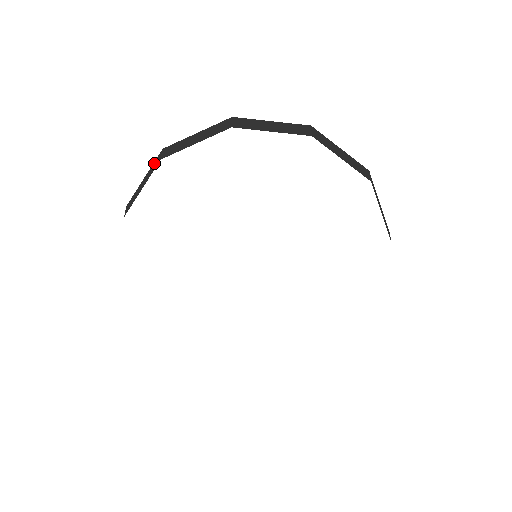
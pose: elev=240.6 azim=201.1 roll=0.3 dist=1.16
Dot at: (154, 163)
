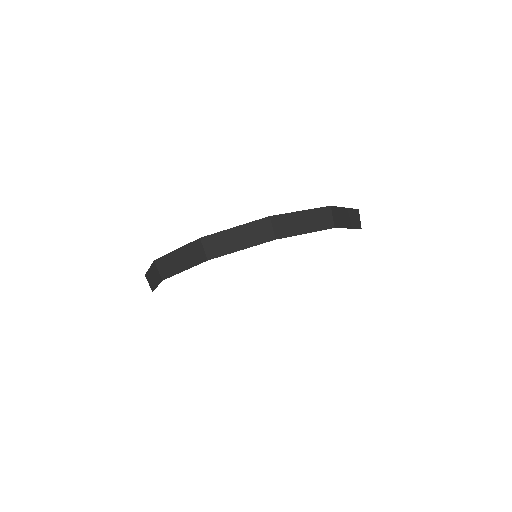
Dot at: (153, 268)
